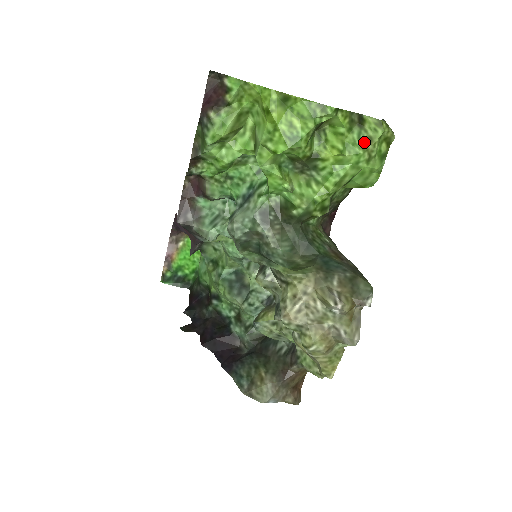
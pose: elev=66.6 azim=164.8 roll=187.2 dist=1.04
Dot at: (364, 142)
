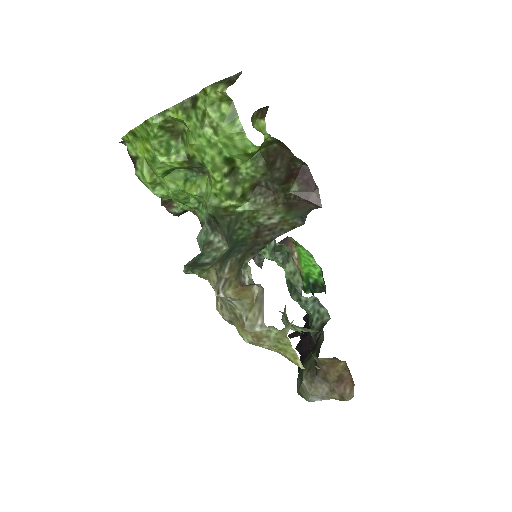
Dot at: (201, 120)
